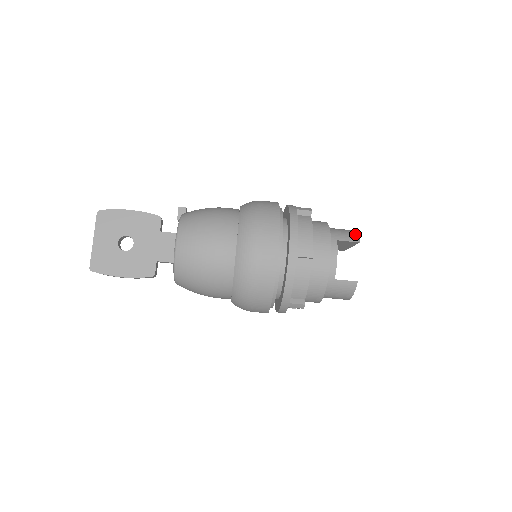
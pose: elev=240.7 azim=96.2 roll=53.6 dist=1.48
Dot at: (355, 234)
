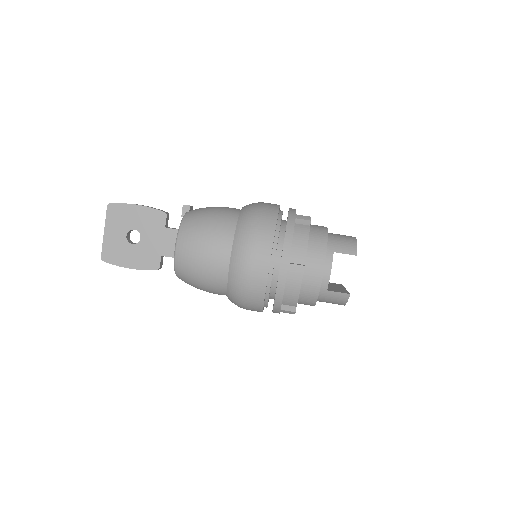
Dot at: (354, 245)
